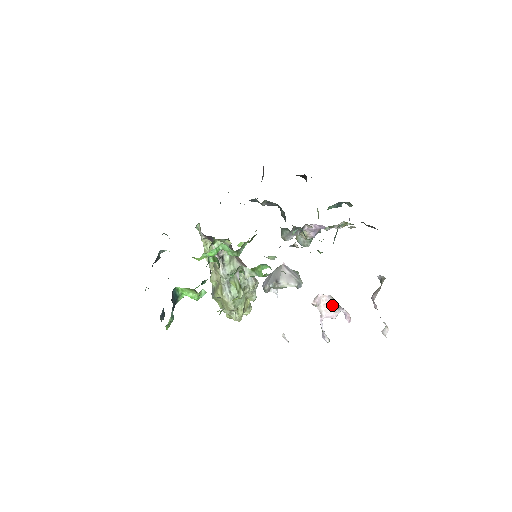
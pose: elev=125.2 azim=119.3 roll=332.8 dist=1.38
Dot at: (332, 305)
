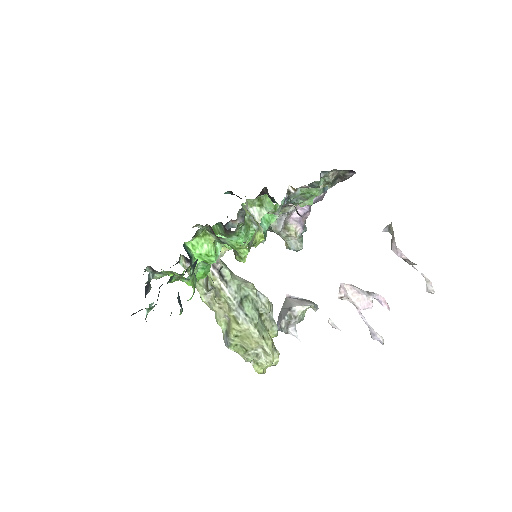
Dot at: (360, 292)
